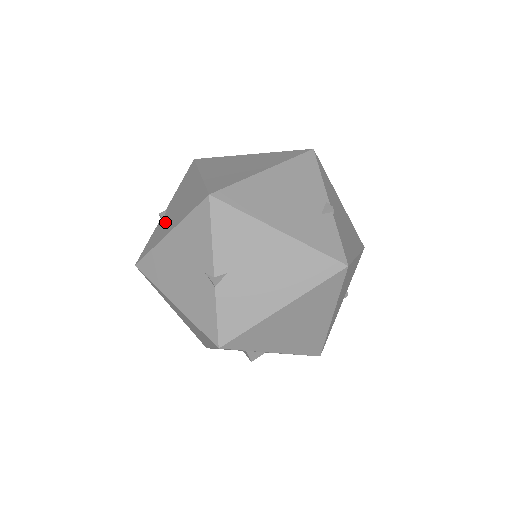
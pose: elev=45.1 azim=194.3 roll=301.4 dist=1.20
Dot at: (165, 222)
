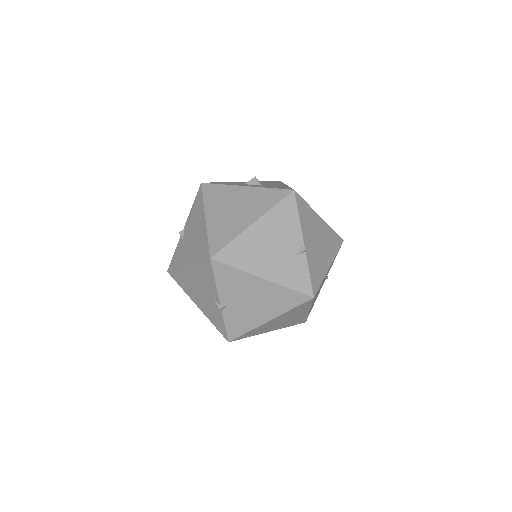
Dot at: (184, 246)
